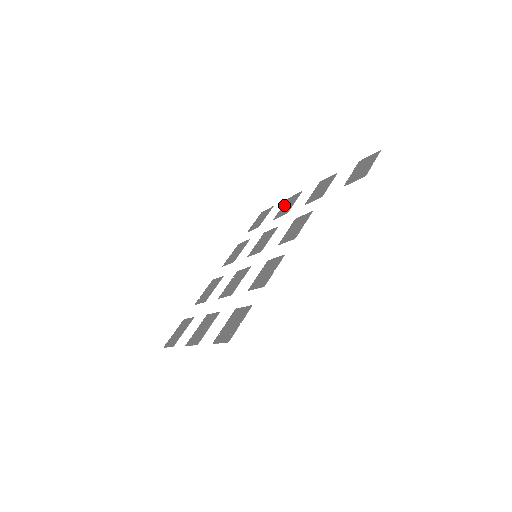
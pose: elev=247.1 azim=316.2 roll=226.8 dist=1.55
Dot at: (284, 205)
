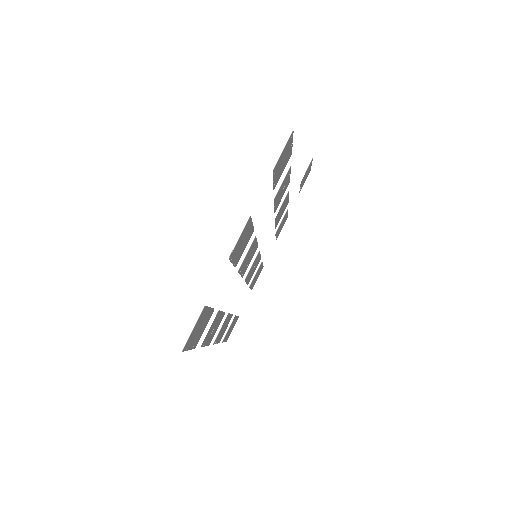
Dot at: (252, 285)
